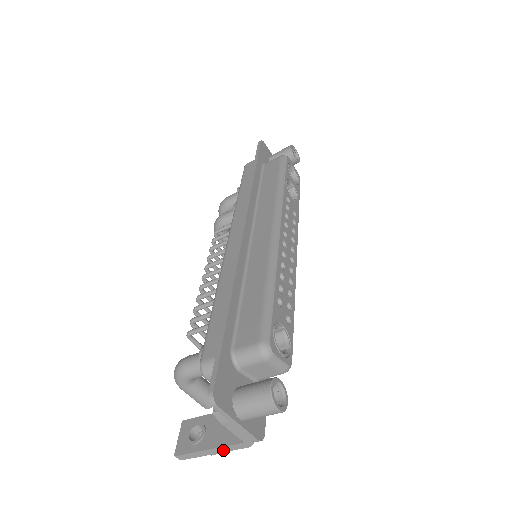
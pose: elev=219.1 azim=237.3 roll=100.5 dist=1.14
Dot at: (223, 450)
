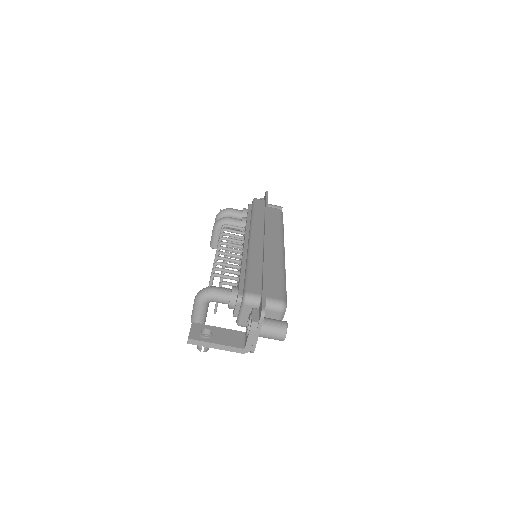
Dot at: (225, 348)
